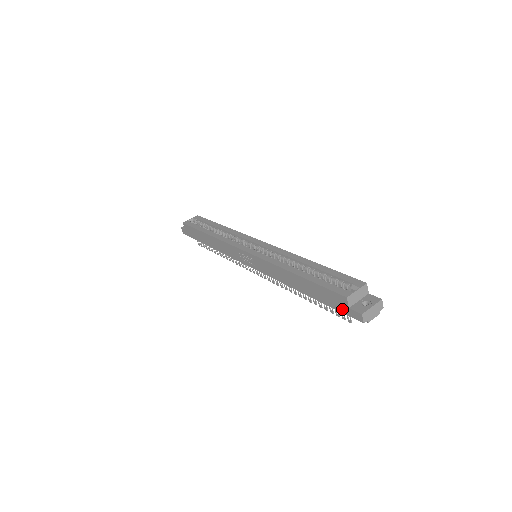
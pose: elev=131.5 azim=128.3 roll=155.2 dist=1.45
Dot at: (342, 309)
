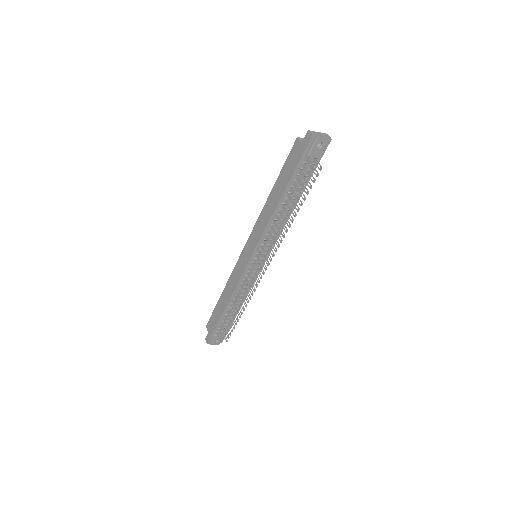
Dot at: (300, 154)
